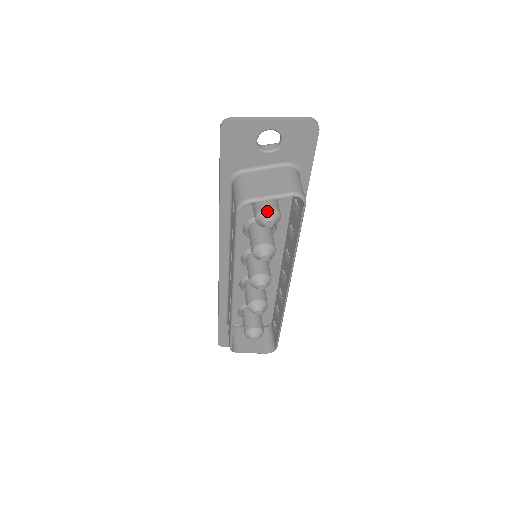
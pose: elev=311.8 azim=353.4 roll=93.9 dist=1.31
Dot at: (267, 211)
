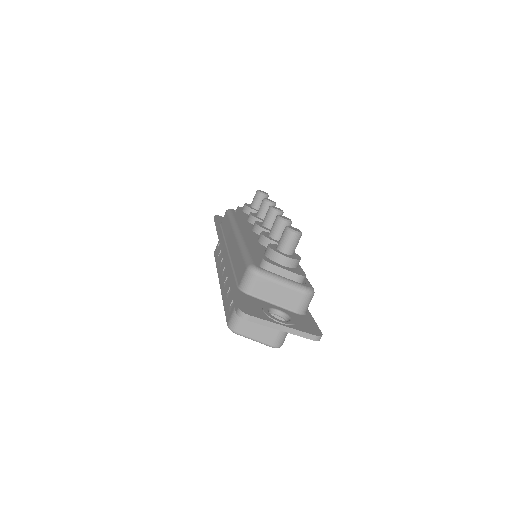
Dot at: occluded
